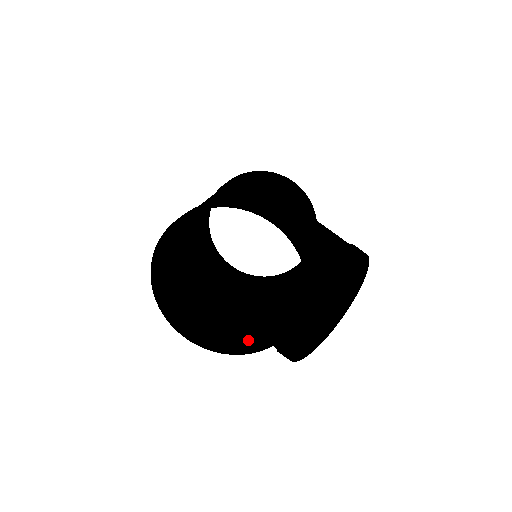
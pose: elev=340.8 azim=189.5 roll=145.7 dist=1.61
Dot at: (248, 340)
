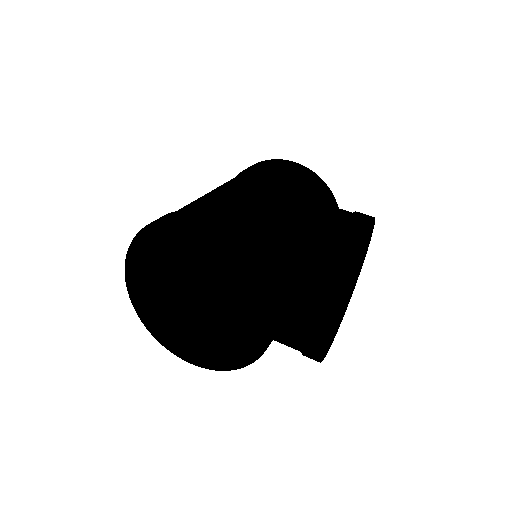
Dot at: (250, 351)
